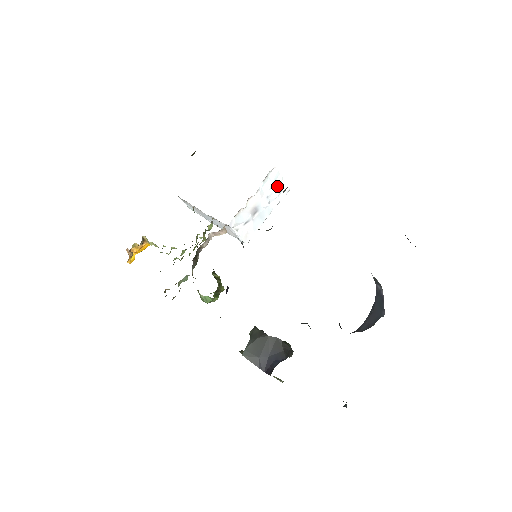
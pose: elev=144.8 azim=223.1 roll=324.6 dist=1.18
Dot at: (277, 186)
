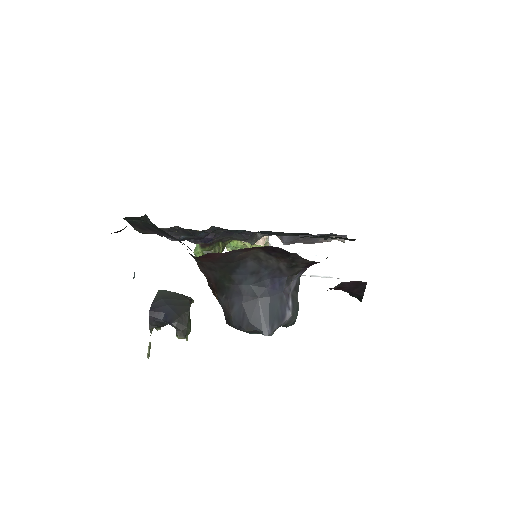
Dot at: (332, 259)
